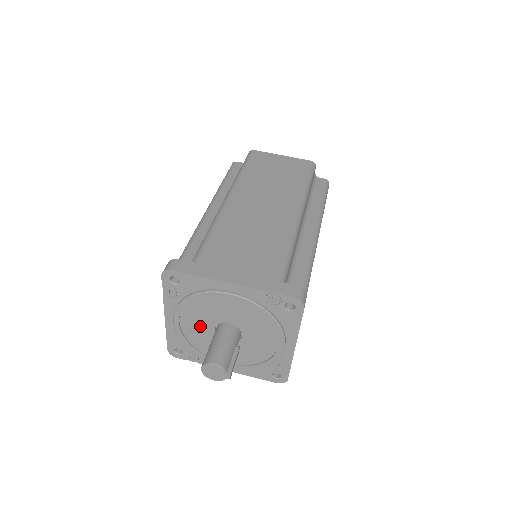
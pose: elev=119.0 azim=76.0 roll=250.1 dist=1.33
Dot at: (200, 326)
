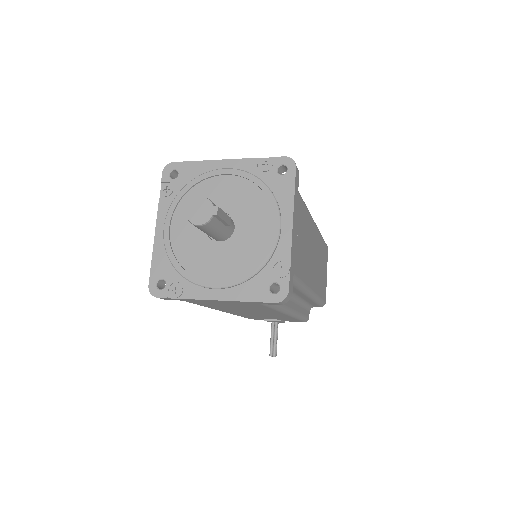
Dot at: (191, 228)
